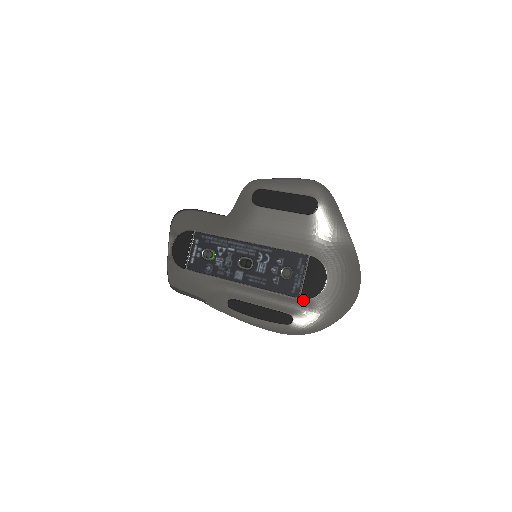
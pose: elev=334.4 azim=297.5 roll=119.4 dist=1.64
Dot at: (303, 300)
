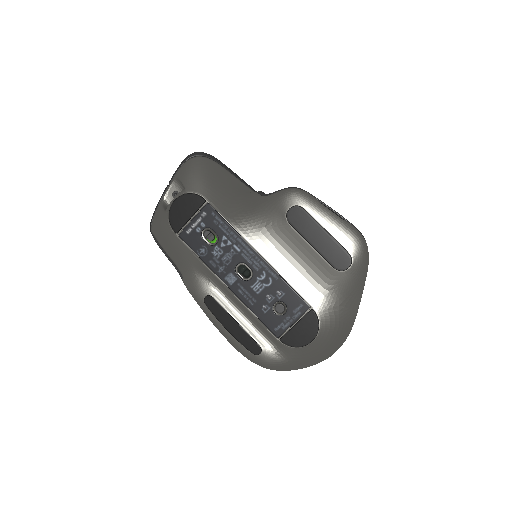
Dot at: (281, 343)
